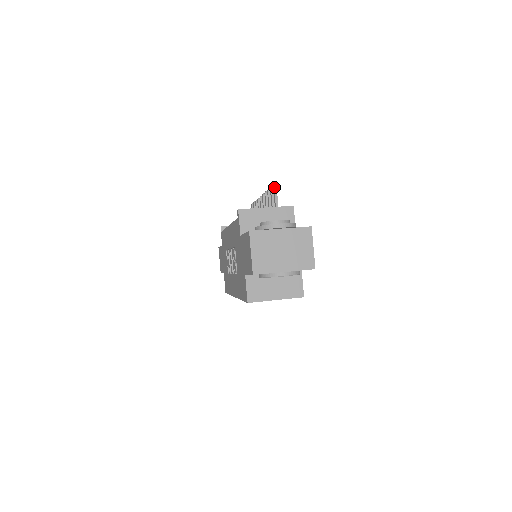
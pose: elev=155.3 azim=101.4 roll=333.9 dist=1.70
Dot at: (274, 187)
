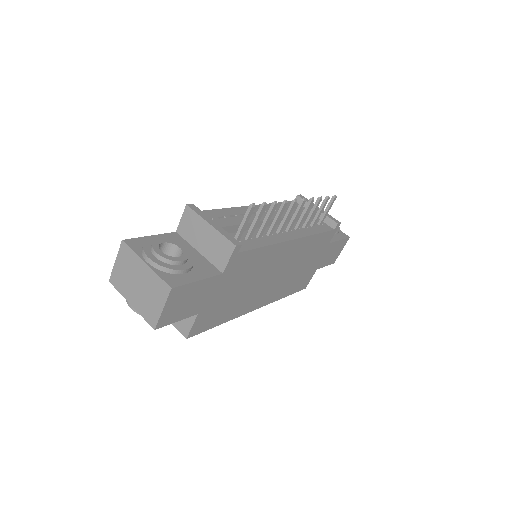
Dot at: (248, 207)
